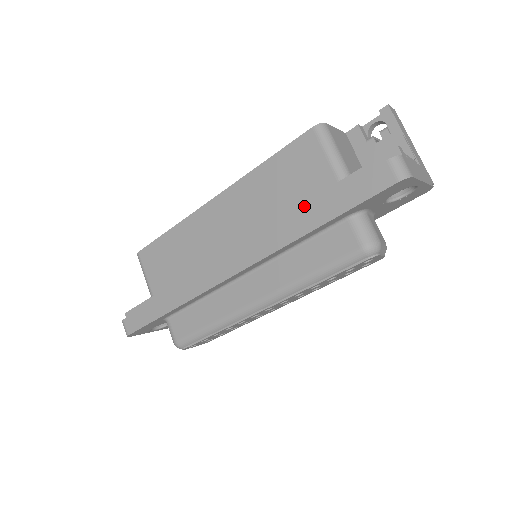
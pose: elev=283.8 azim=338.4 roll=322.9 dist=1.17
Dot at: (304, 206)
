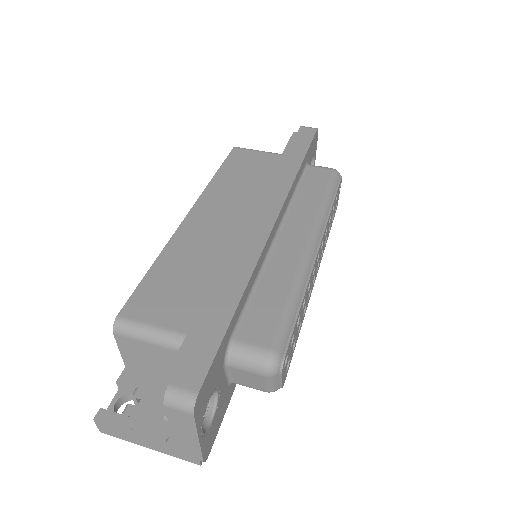
Dot at: (274, 173)
